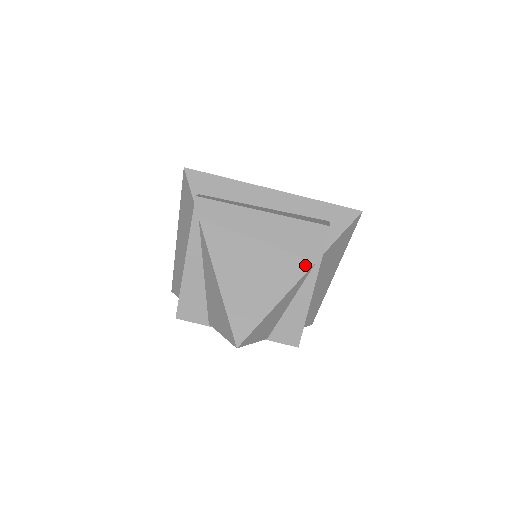
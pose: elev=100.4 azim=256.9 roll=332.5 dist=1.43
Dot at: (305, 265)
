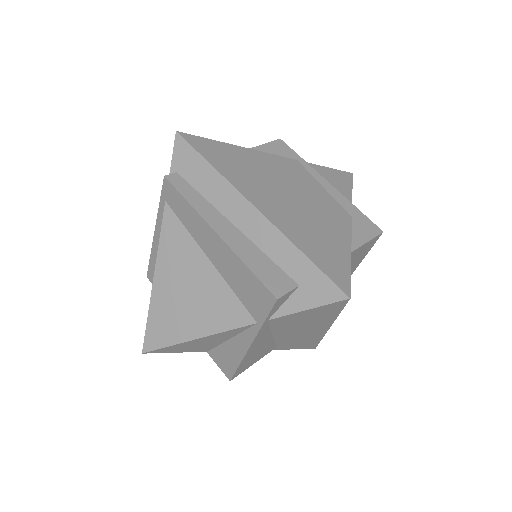
Dot at: (243, 318)
